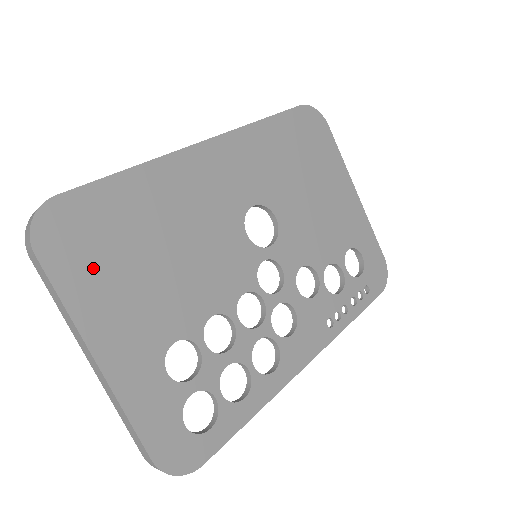
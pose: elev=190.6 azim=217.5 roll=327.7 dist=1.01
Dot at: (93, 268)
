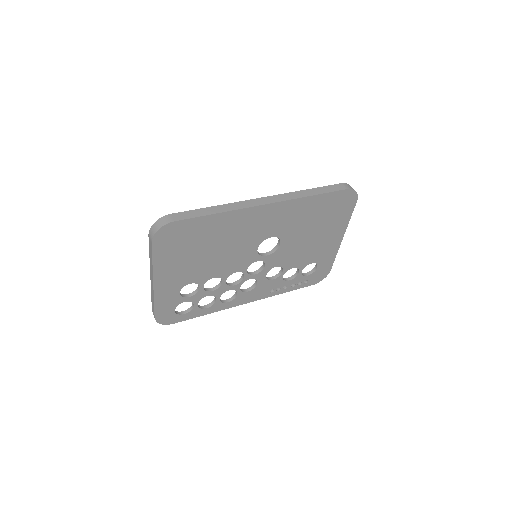
Dot at: (173, 251)
